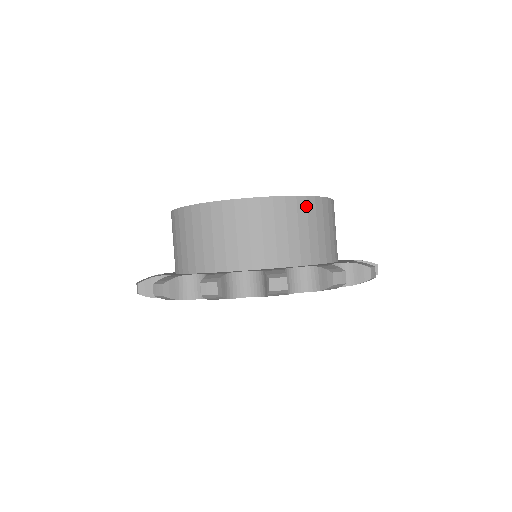
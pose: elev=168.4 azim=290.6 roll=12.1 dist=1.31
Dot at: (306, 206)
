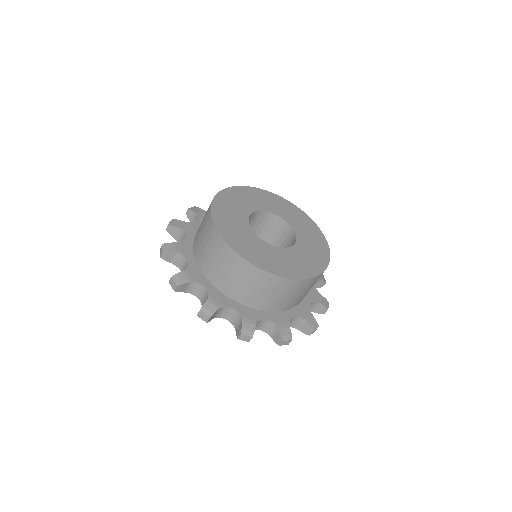
Dot at: (318, 278)
